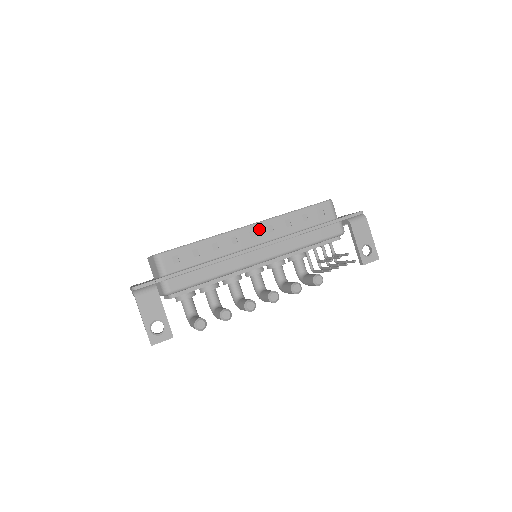
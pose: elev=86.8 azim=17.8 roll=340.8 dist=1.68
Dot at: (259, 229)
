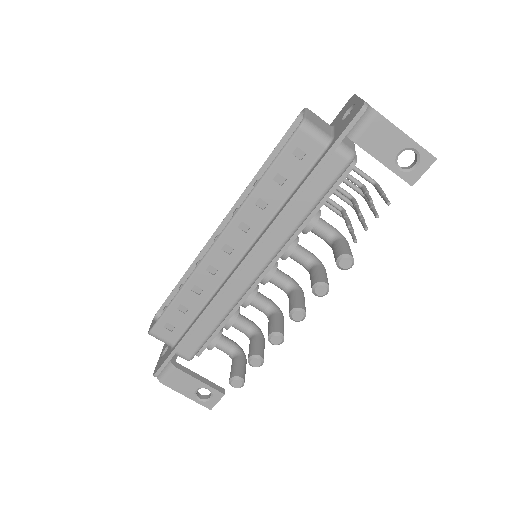
Dot at: (230, 238)
